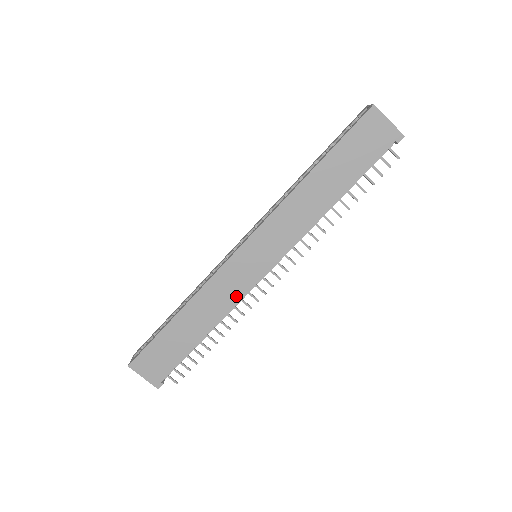
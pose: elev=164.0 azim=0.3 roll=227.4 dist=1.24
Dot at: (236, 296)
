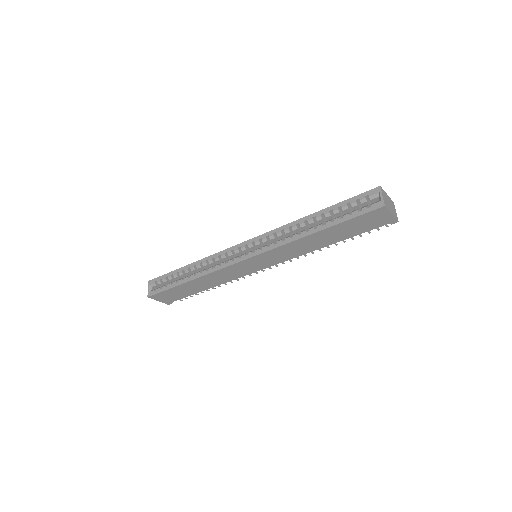
Dot at: (236, 277)
